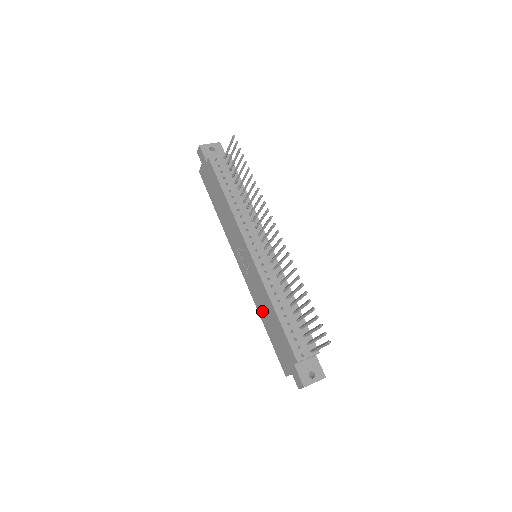
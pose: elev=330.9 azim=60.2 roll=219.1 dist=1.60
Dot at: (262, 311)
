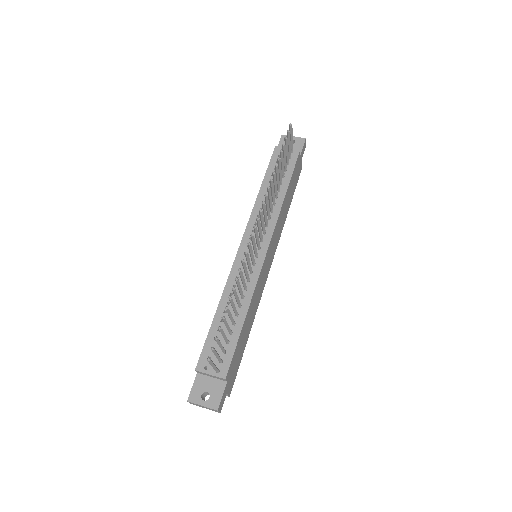
Dot at: occluded
